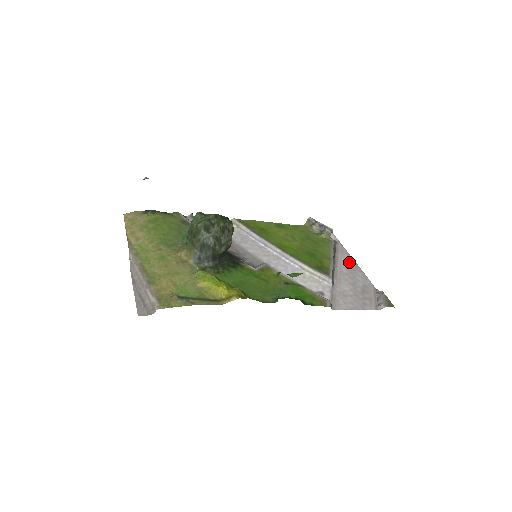
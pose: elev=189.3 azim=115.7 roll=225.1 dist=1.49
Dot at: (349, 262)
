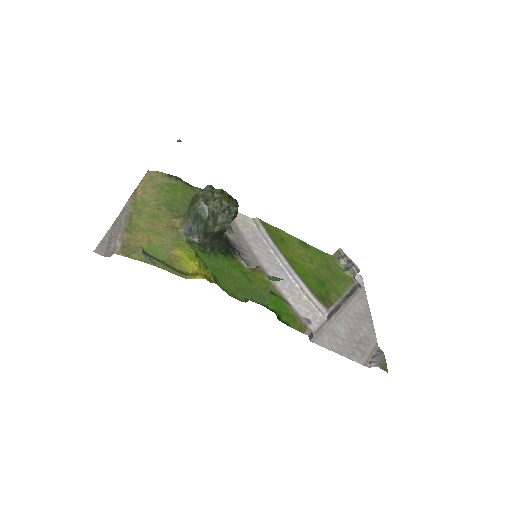
Dot at: (363, 309)
